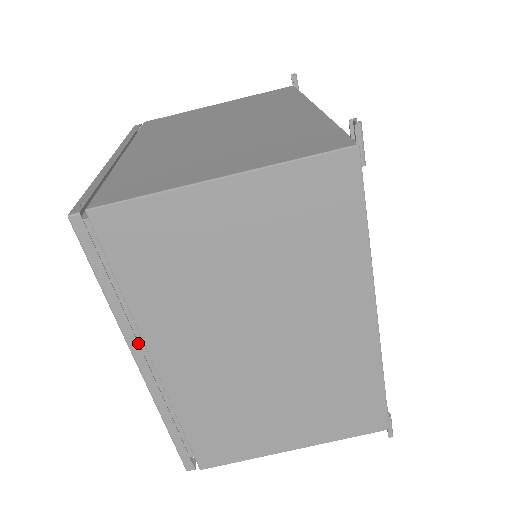
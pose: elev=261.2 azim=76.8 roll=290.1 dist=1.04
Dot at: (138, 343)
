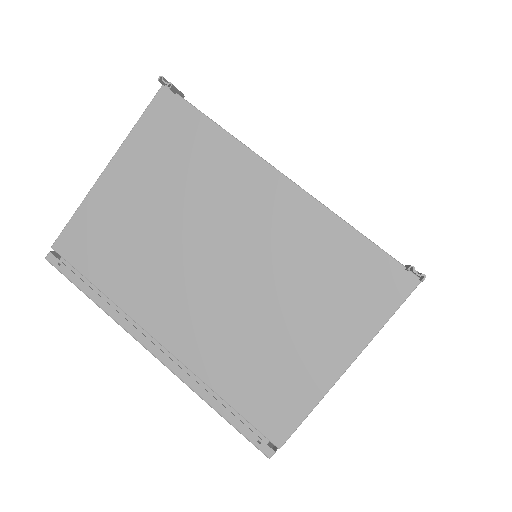
Dot at: occluded
